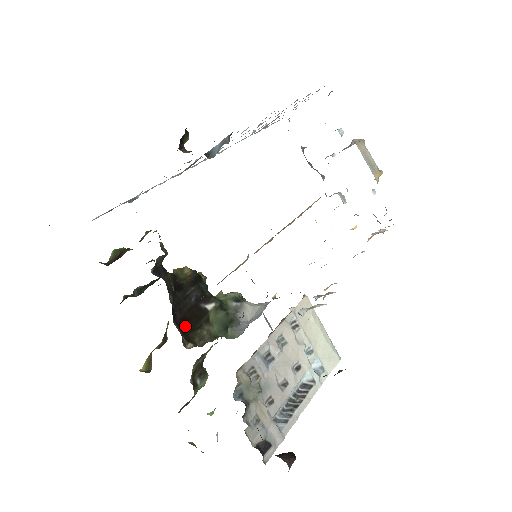
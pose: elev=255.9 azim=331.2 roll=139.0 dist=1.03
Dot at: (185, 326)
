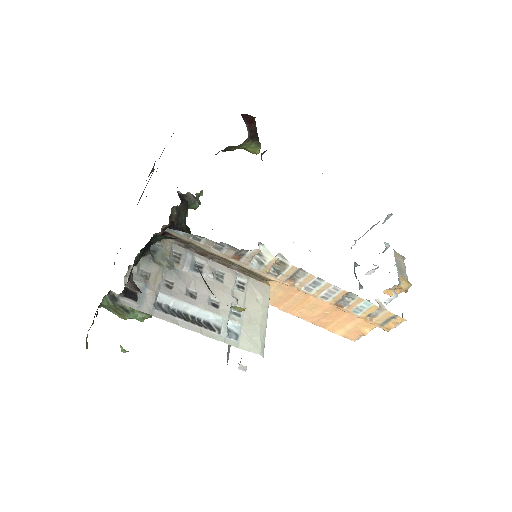
Dot at: occluded
